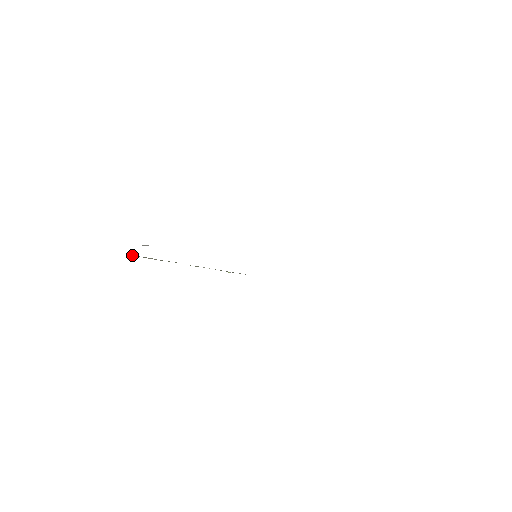
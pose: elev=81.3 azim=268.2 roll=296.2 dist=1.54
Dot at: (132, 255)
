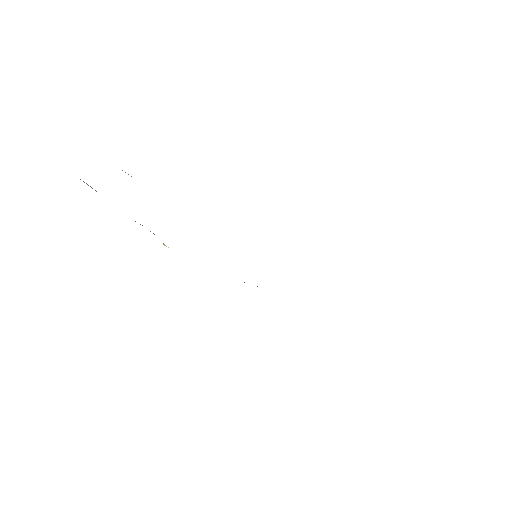
Dot at: occluded
